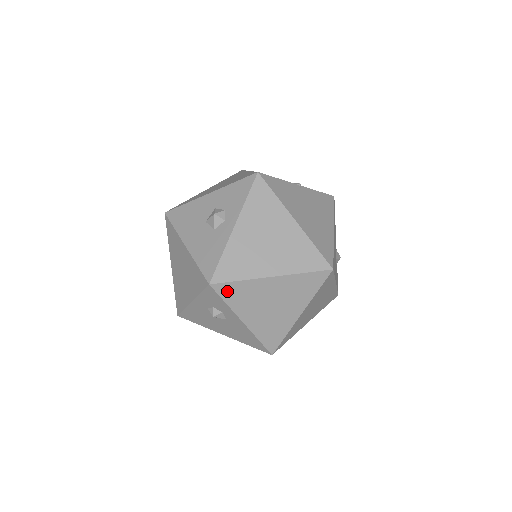
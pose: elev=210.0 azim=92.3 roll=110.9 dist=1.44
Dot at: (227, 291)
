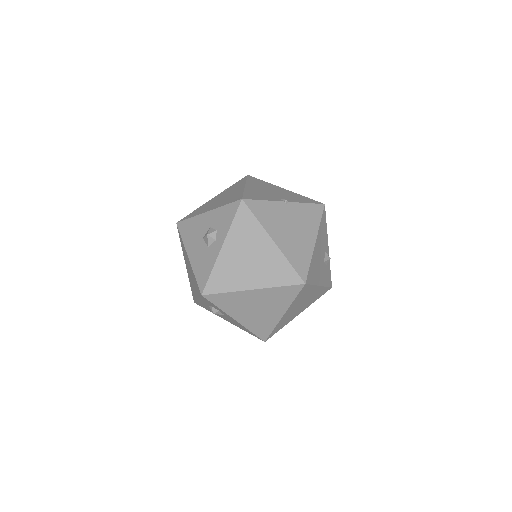
Dot at: (217, 299)
